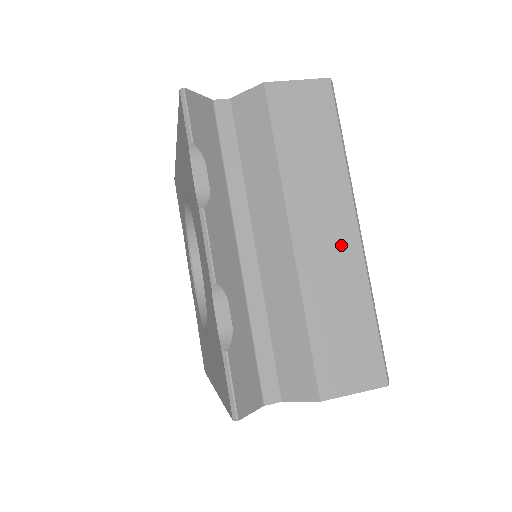
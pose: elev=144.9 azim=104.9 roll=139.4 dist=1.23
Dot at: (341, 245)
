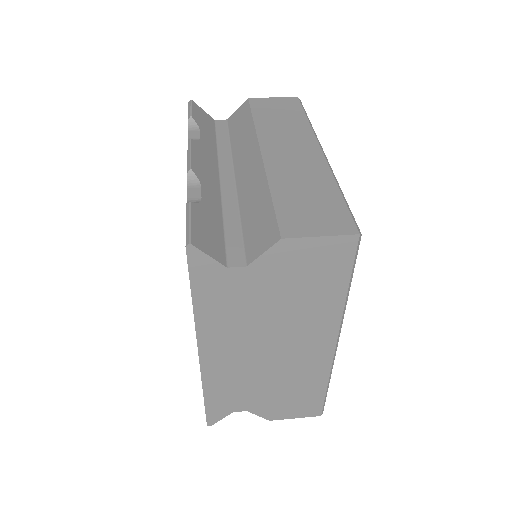
Dot at: (306, 157)
